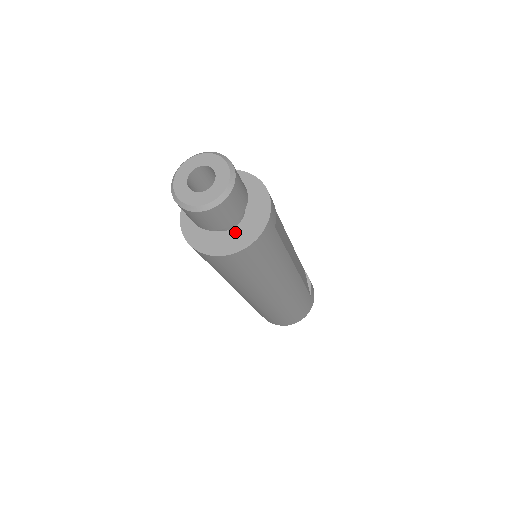
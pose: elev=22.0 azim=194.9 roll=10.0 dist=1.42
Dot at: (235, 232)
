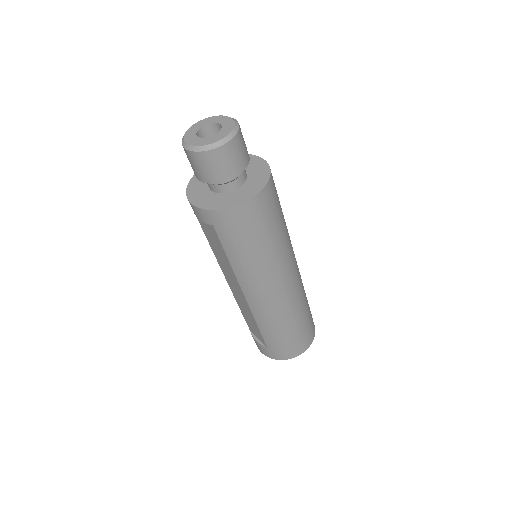
Dot at: (247, 185)
